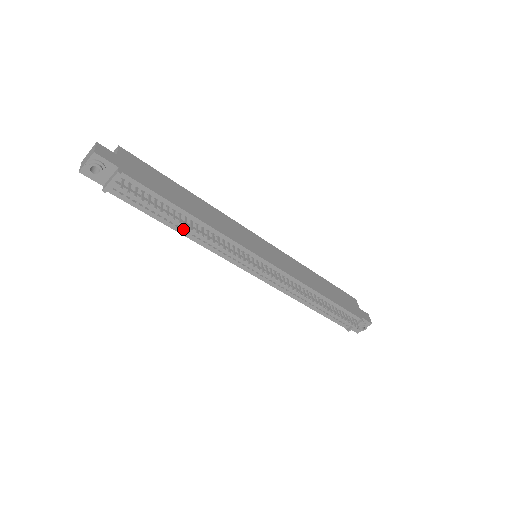
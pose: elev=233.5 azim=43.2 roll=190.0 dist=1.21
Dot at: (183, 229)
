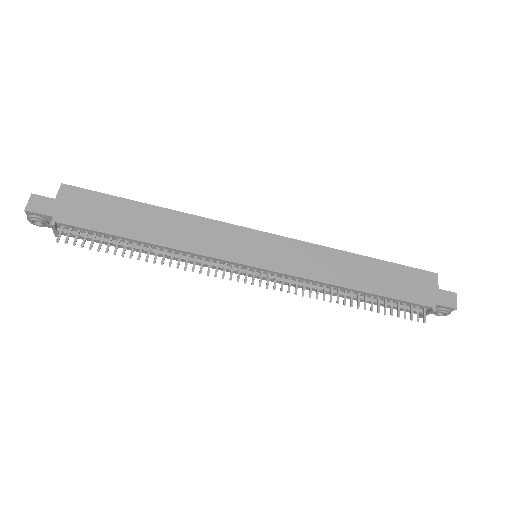
Dot at: occluded
